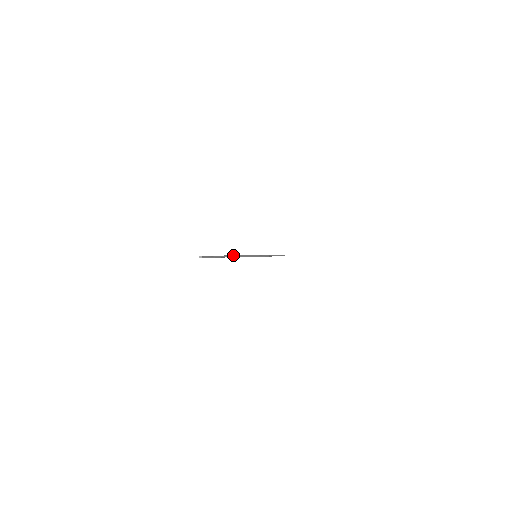
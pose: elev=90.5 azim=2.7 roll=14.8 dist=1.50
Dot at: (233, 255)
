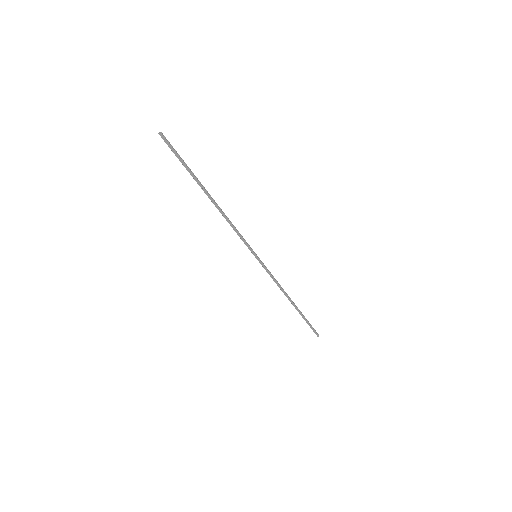
Dot at: (212, 198)
